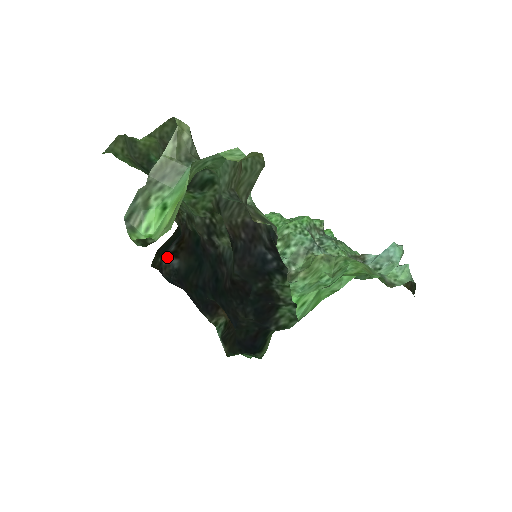
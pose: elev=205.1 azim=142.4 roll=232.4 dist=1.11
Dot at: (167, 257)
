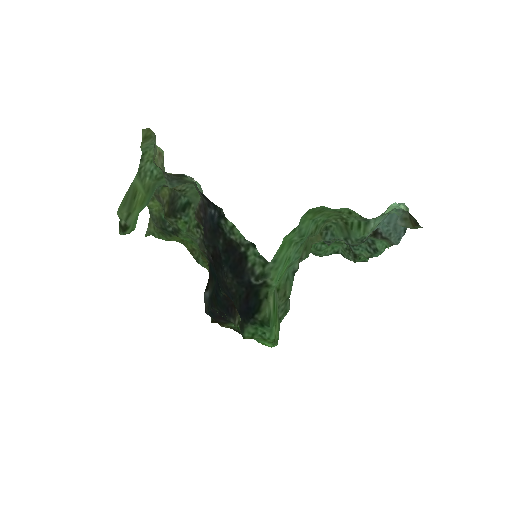
Dot at: (204, 295)
